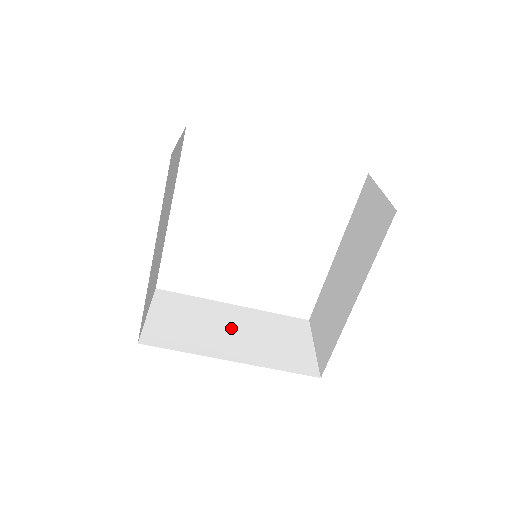
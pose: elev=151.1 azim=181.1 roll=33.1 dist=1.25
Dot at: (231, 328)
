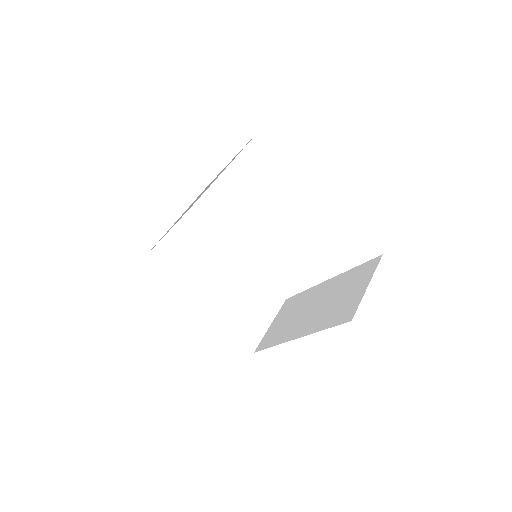
Dot at: (220, 277)
